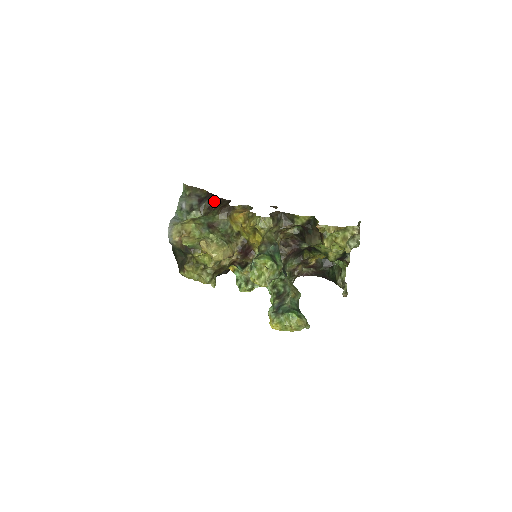
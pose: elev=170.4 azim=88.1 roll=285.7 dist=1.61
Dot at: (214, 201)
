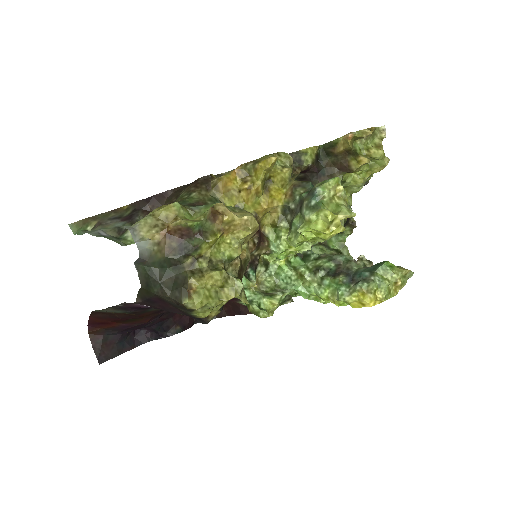
Dot at: (154, 206)
